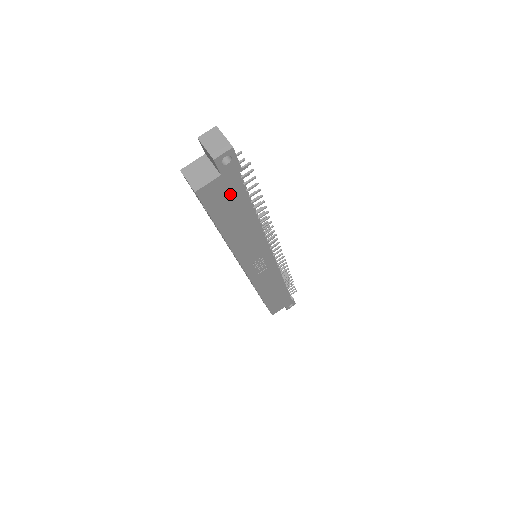
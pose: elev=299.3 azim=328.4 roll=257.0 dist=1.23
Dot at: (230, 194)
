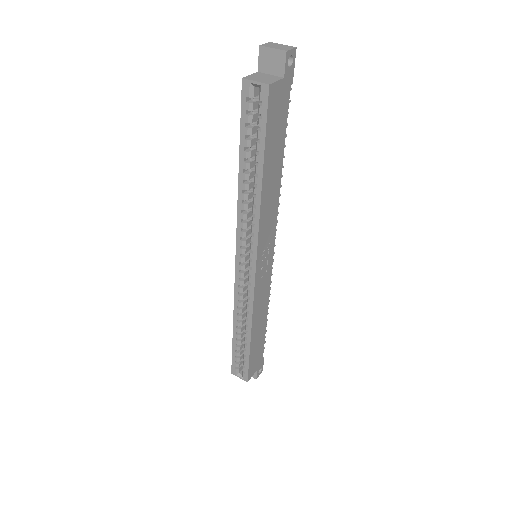
Dot at: (280, 114)
